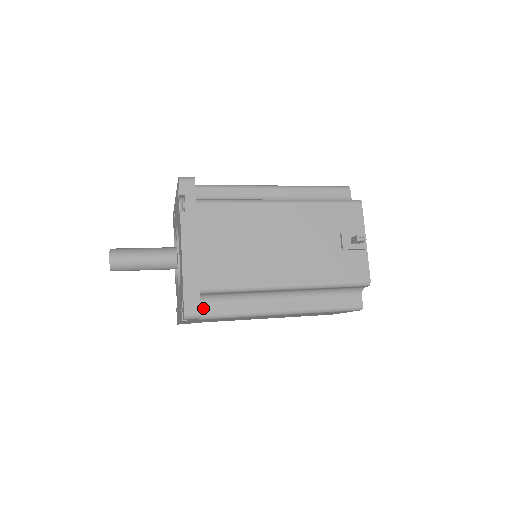
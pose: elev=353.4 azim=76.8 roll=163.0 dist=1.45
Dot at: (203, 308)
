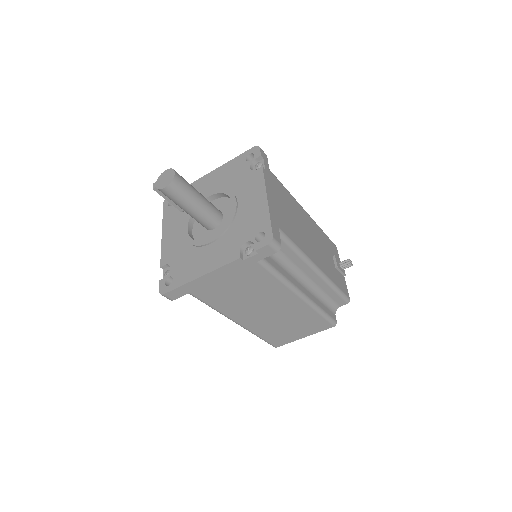
Dot at: occluded
